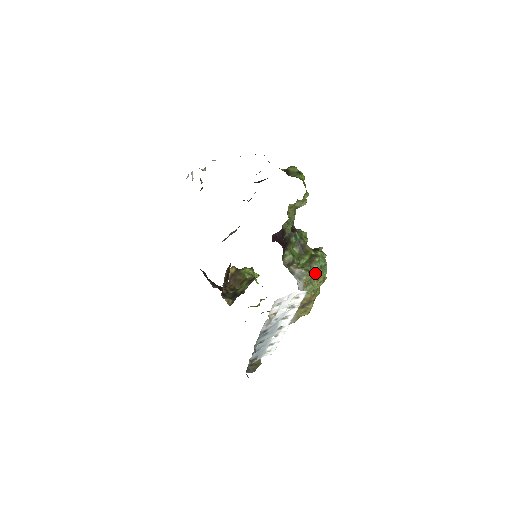
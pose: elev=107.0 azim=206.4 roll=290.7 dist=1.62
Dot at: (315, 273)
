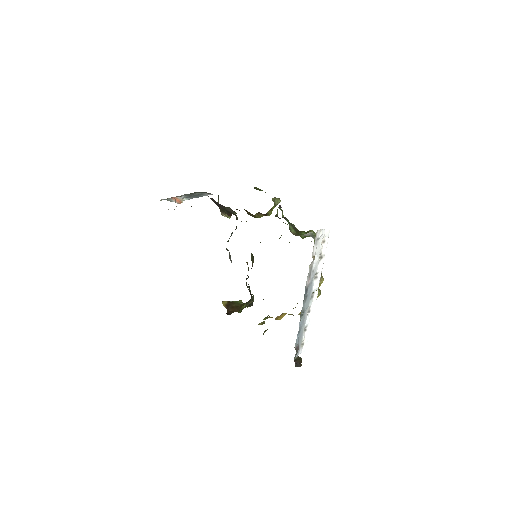
Dot at: occluded
